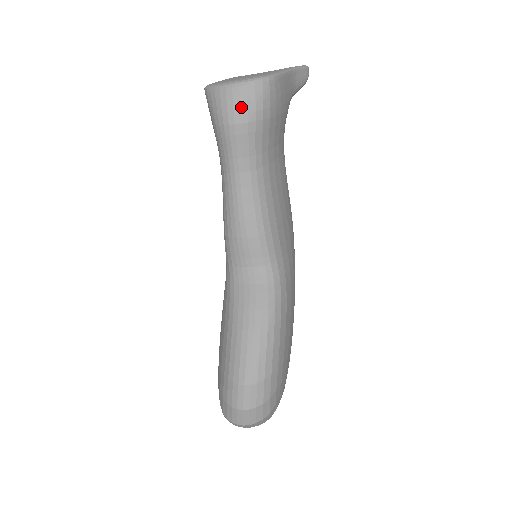
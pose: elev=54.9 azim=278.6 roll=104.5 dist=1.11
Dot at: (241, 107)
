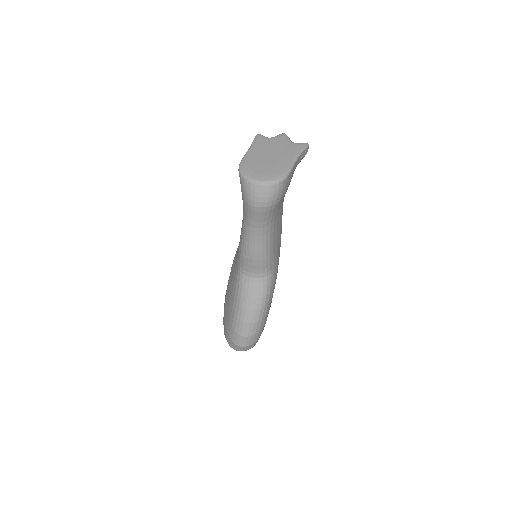
Dot at: (264, 199)
